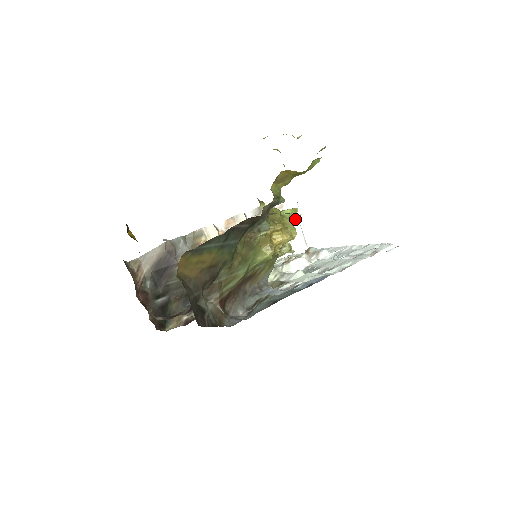
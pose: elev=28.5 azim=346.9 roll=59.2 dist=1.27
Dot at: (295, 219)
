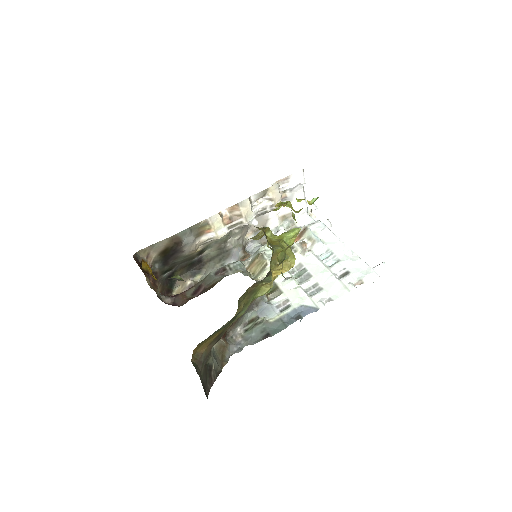
Dot at: occluded
